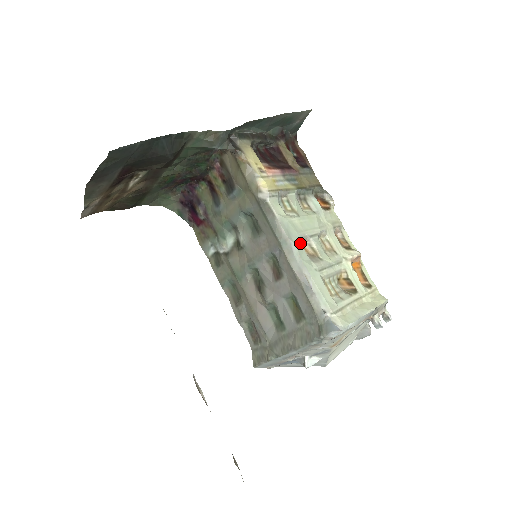
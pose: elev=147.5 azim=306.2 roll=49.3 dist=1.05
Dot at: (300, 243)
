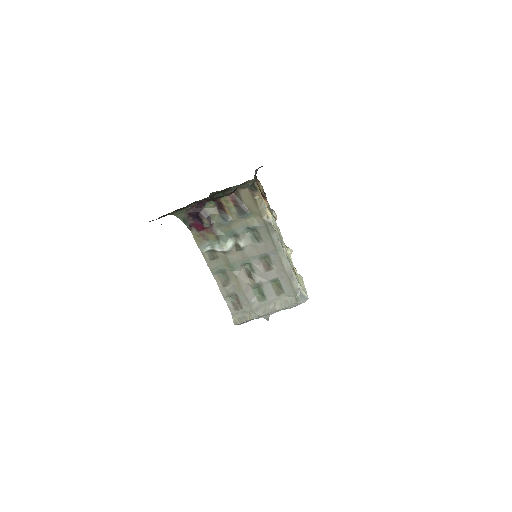
Dot at: occluded
